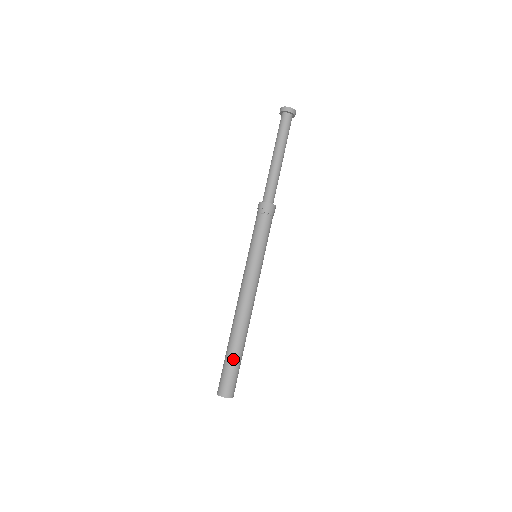
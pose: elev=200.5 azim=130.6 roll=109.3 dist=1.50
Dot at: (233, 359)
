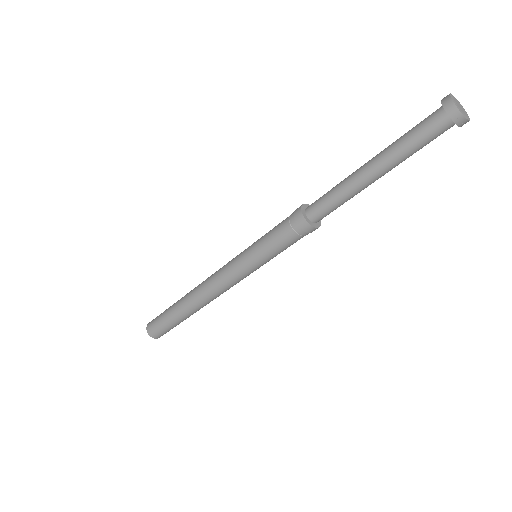
Dot at: occluded
